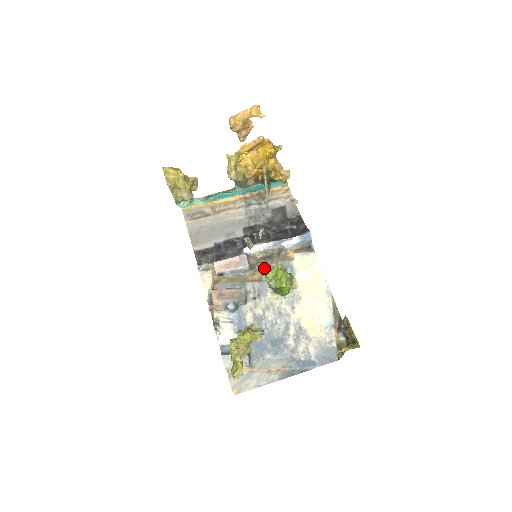
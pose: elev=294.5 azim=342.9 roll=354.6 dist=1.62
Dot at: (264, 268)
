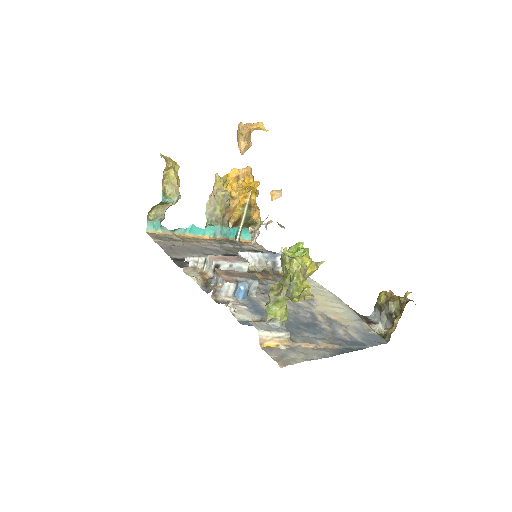
Dot at: (261, 277)
